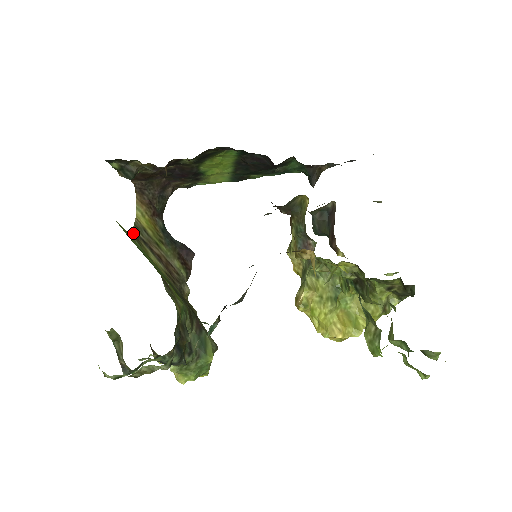
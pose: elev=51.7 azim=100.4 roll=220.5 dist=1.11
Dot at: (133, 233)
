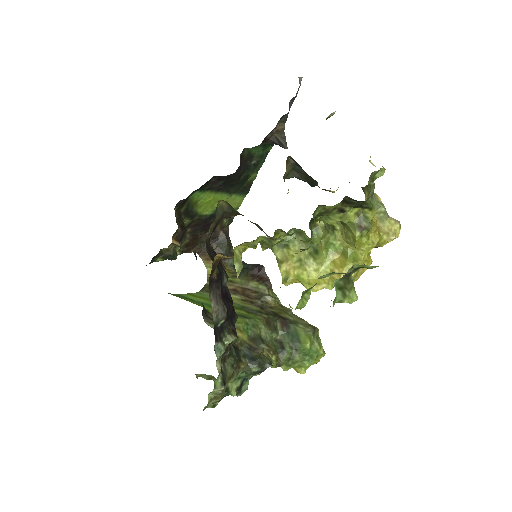
Dot at: (206, 289)
